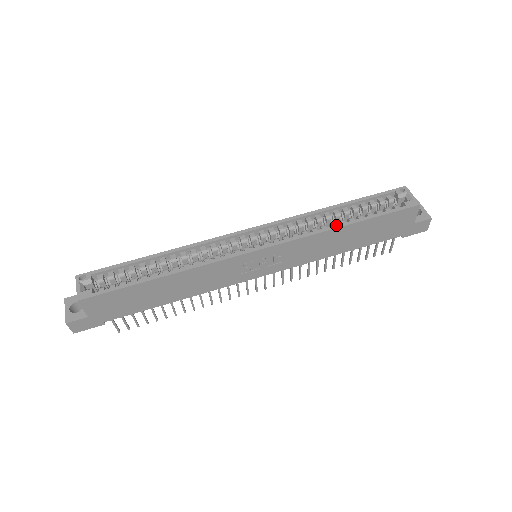
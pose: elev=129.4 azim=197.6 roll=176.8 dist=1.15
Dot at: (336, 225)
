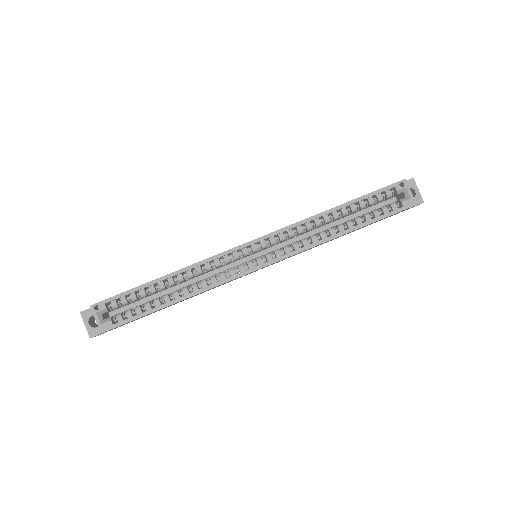
Dot at: (335, 234)
